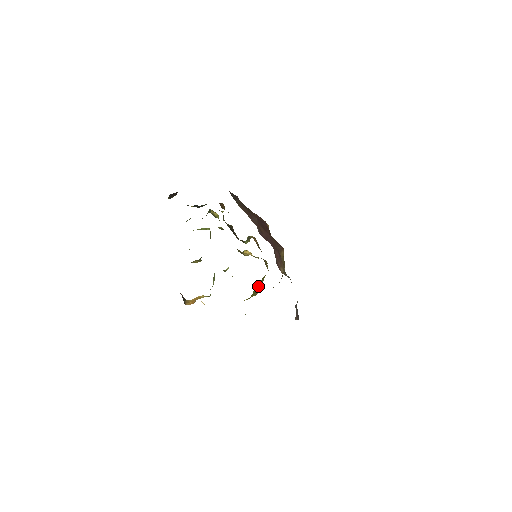
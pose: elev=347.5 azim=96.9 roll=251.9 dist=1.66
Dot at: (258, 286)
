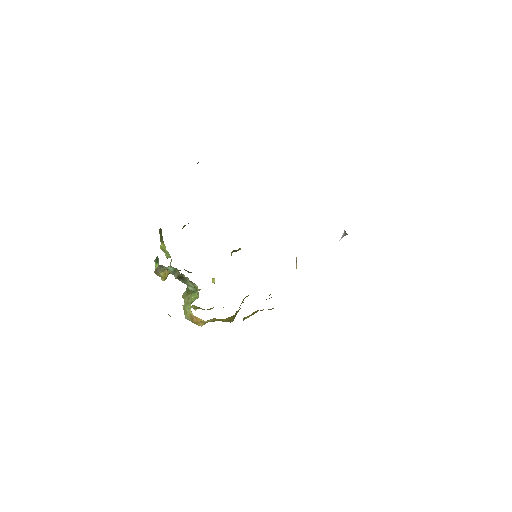
Dot at: occluded
